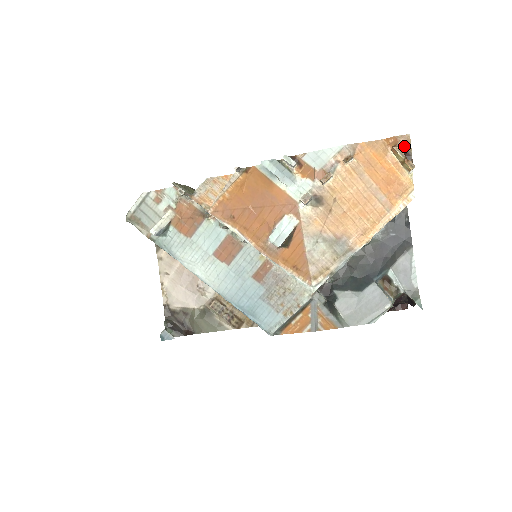
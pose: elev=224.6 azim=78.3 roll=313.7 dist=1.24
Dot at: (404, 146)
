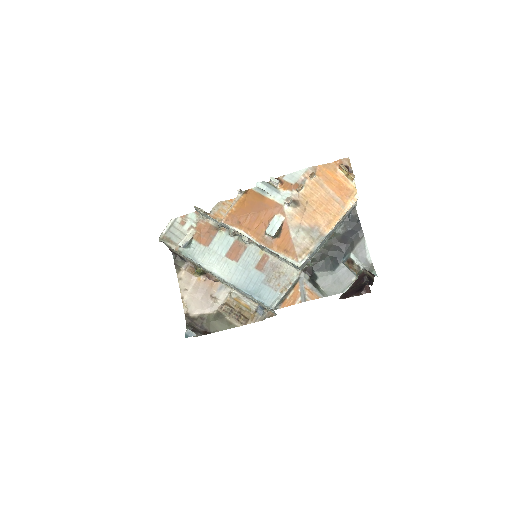
Dot at: (346, 165)
